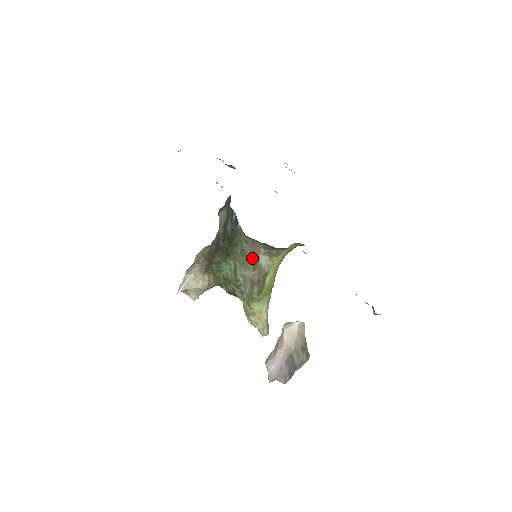
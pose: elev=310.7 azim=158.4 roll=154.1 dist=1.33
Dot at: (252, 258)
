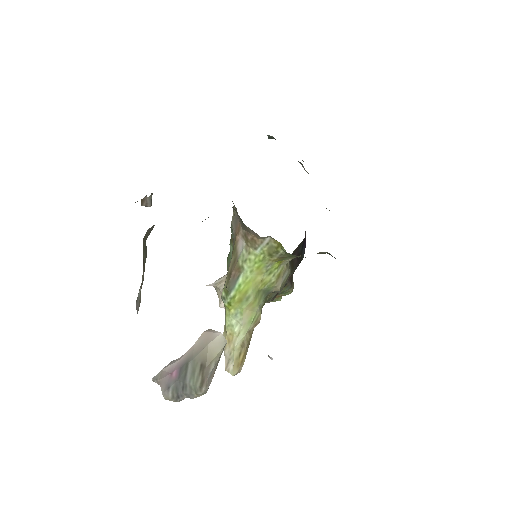
Dot at: (235, 239)
